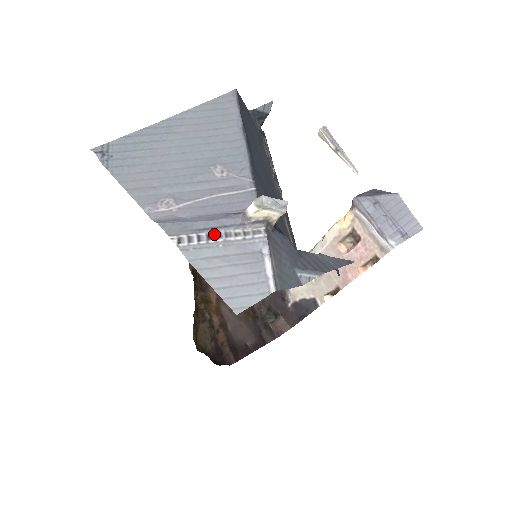
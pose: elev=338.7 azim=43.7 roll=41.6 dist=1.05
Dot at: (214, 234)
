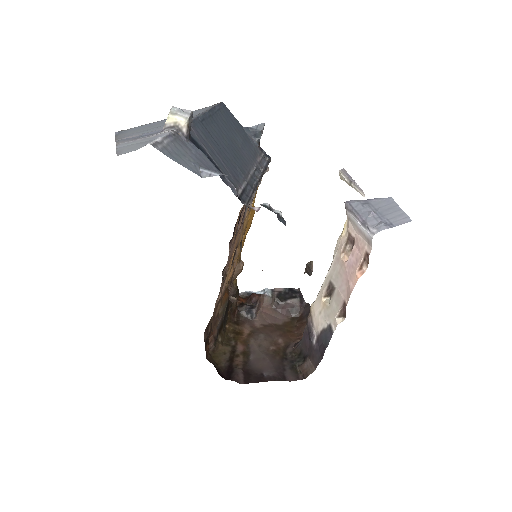
Dot at: (142, 138)
